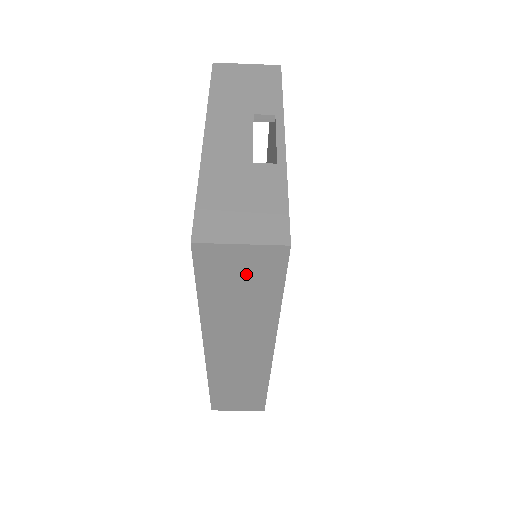
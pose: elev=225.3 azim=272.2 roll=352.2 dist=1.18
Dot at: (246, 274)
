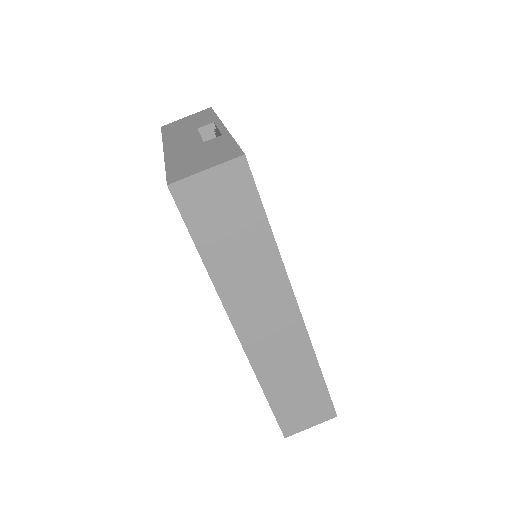
Dot at: (226, 205)
